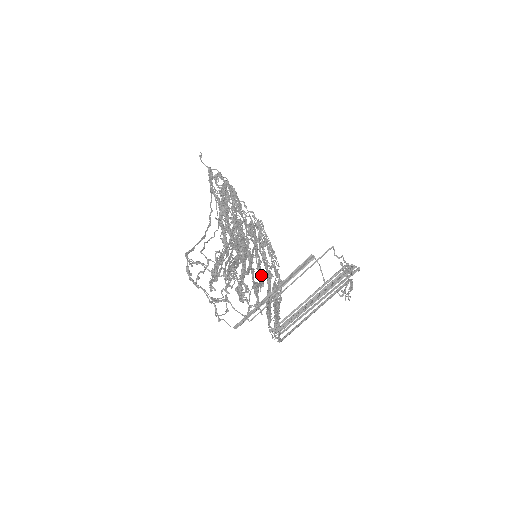
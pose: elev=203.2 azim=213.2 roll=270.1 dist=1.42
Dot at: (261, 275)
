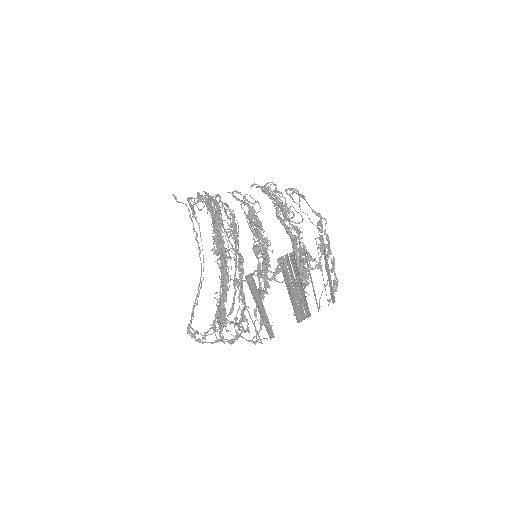
Dot at: occluded
